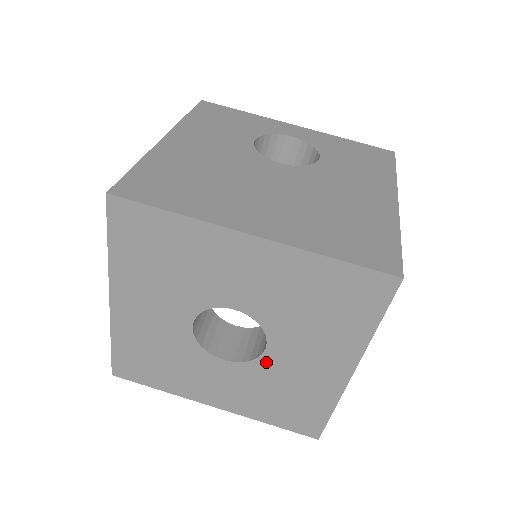
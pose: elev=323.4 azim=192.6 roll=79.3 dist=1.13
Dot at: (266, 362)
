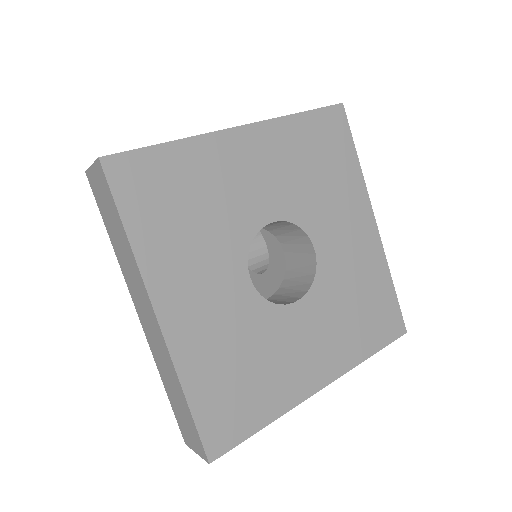
Dot at: (279, 315)
